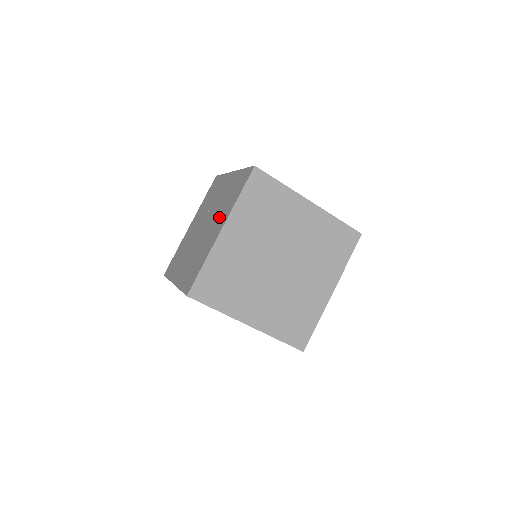
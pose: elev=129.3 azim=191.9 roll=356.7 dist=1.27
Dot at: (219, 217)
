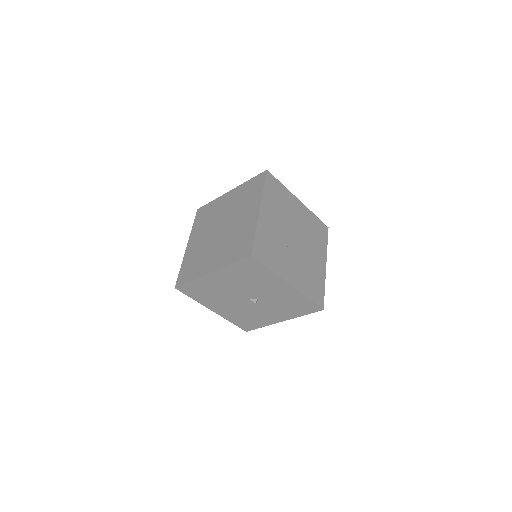
Dot at: occluded
